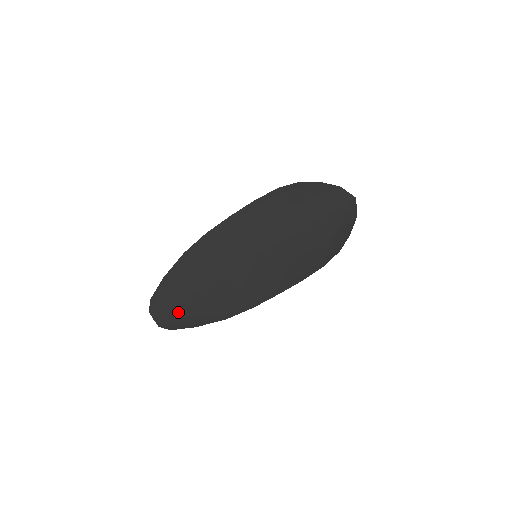
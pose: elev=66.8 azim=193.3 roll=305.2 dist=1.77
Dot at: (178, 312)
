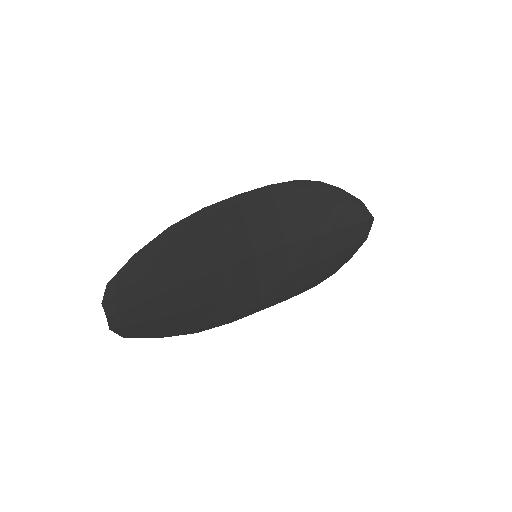
Dot at: (144, 312)
